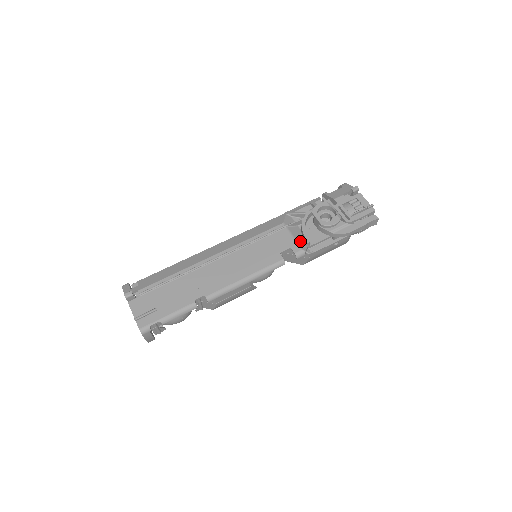
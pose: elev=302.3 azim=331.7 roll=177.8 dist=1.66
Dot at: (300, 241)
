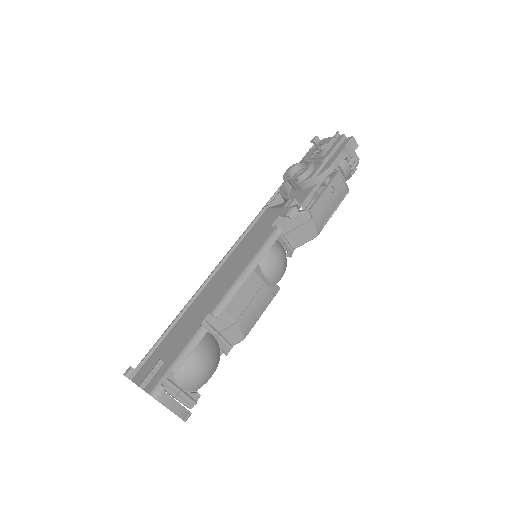
Dot at: (285, 205)
